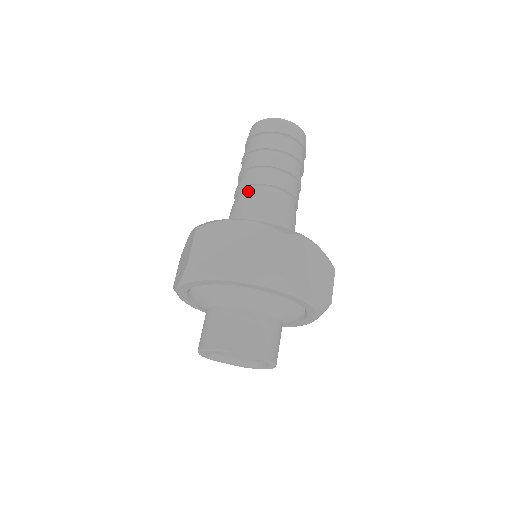
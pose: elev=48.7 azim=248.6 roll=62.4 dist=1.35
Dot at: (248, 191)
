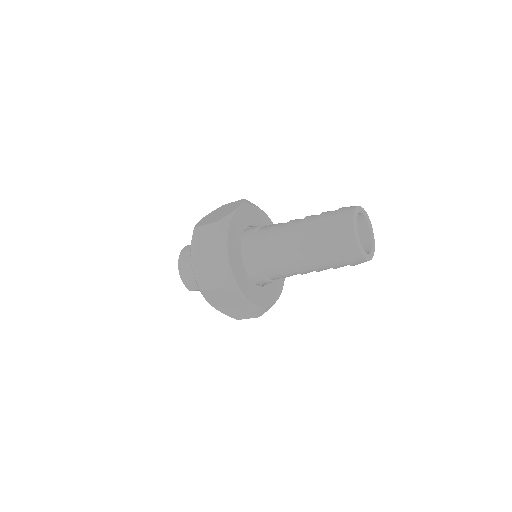
Dot at: (286, 264)
